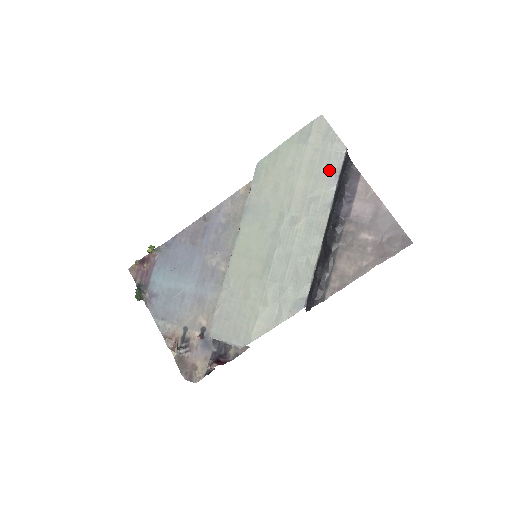
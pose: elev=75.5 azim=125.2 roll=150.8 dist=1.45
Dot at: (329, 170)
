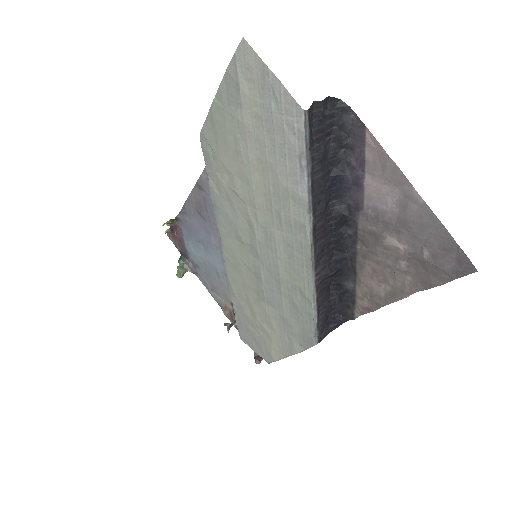
Dot at: (288, 156)
